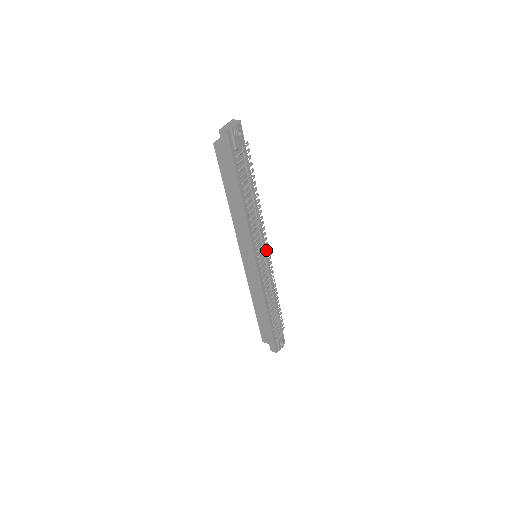
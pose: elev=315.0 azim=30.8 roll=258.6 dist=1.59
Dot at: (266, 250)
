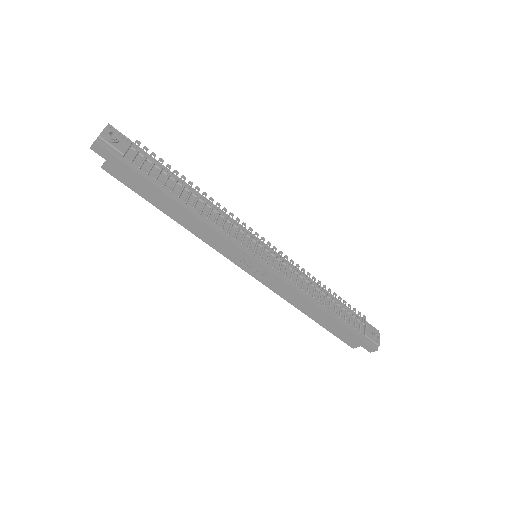
Dot at: (262, 242)
